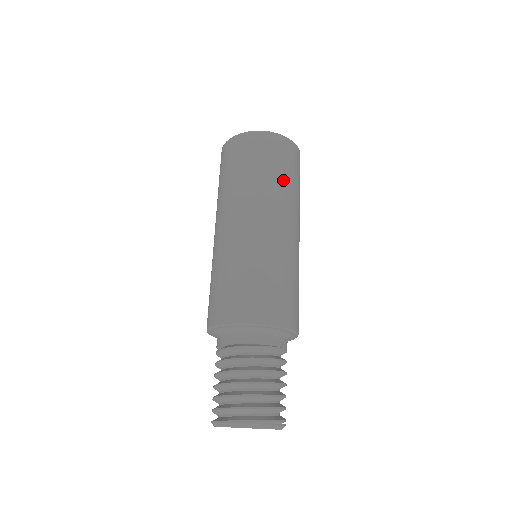
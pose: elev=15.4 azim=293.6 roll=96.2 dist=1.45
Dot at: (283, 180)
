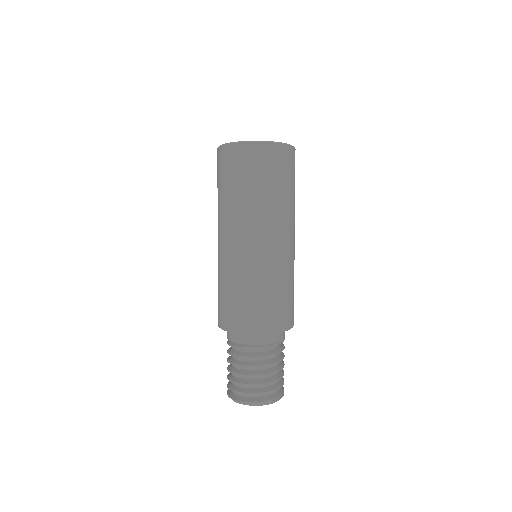
Dot at: (289, 195)
